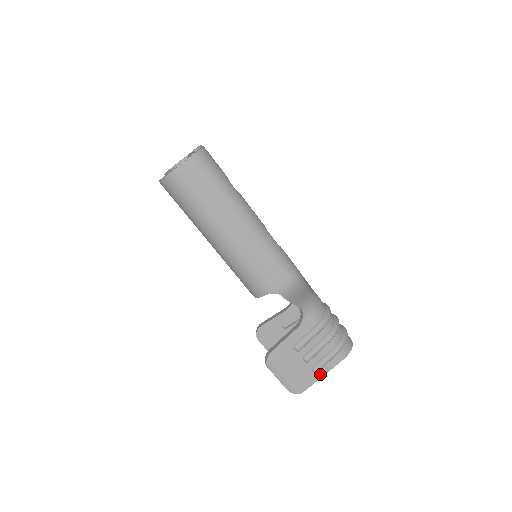
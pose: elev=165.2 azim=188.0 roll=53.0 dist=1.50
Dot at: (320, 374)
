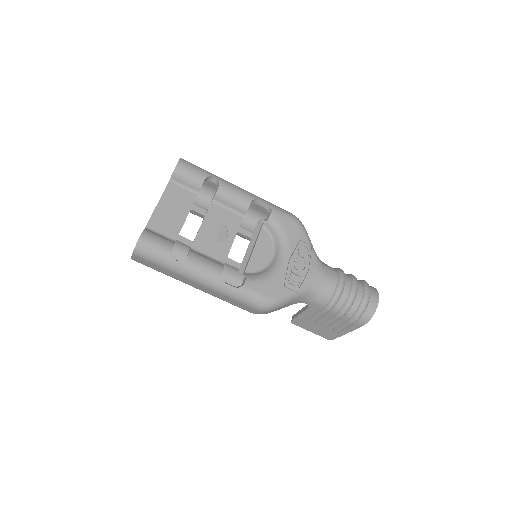
Dot at: (343, 332)
